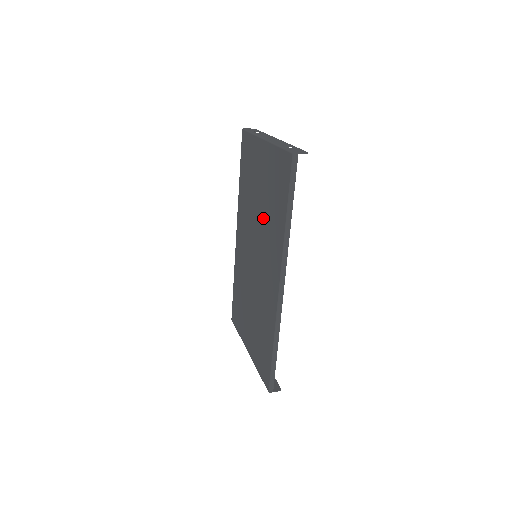
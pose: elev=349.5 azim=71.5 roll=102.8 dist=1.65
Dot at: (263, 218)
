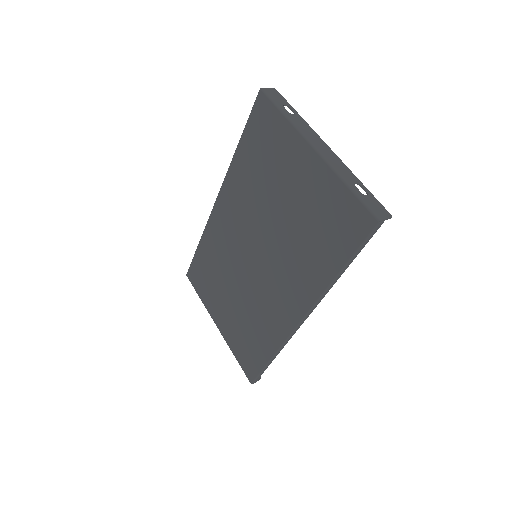
Dot at: (286, 235)
